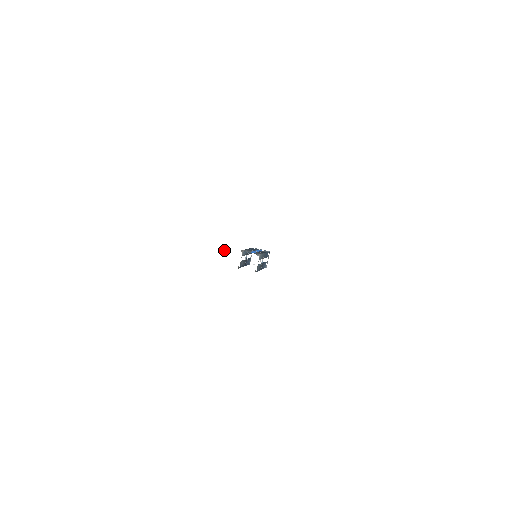
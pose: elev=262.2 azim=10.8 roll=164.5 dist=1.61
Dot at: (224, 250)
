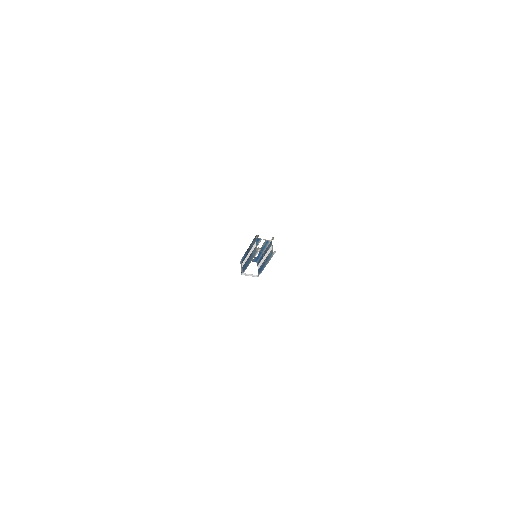
Dot at: (243, 231)
